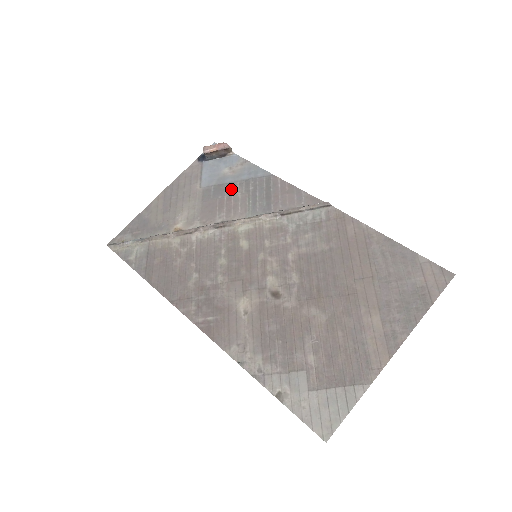
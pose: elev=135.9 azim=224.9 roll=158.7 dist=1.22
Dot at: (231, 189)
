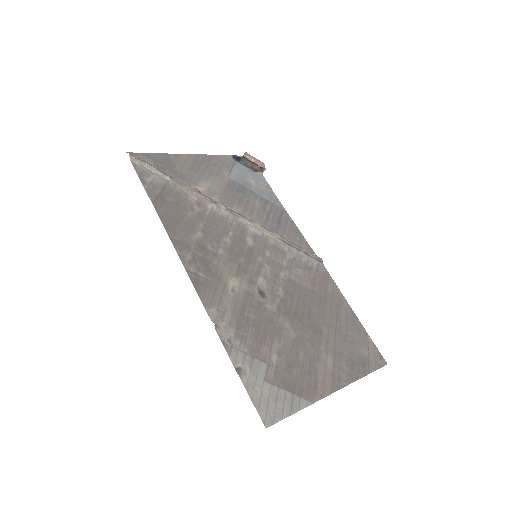
Dot at: (252, 196)
